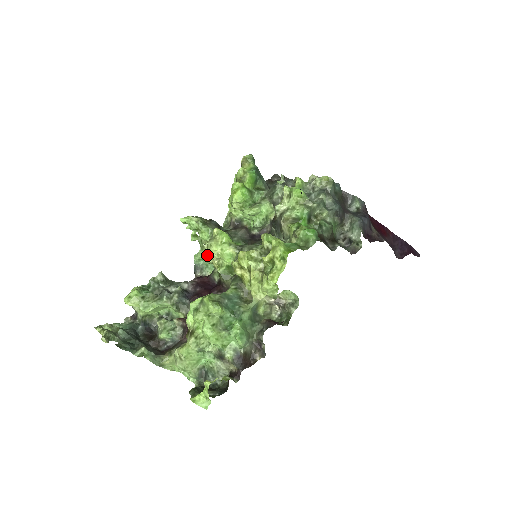
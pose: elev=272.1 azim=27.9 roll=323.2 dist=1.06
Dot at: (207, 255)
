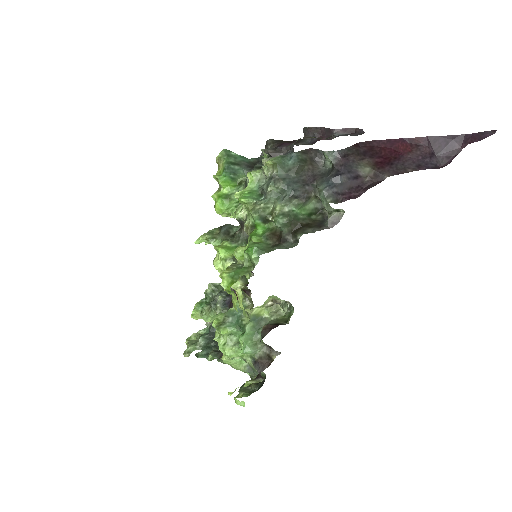
Dot at: occluded
